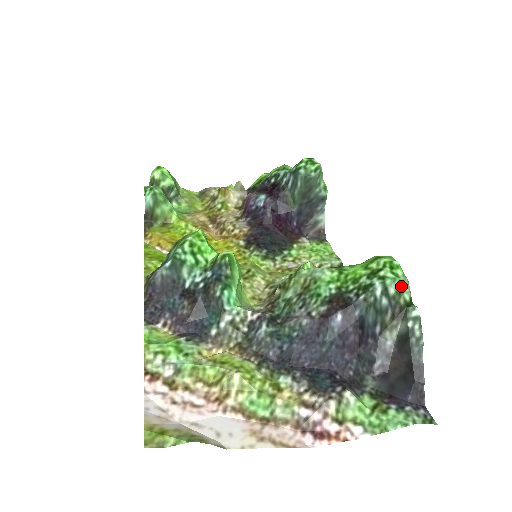
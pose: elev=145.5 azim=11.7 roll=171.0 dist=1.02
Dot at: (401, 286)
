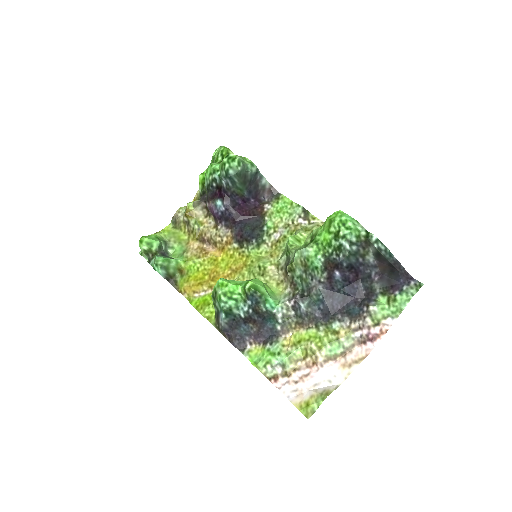
Dot at: (356, 232)
